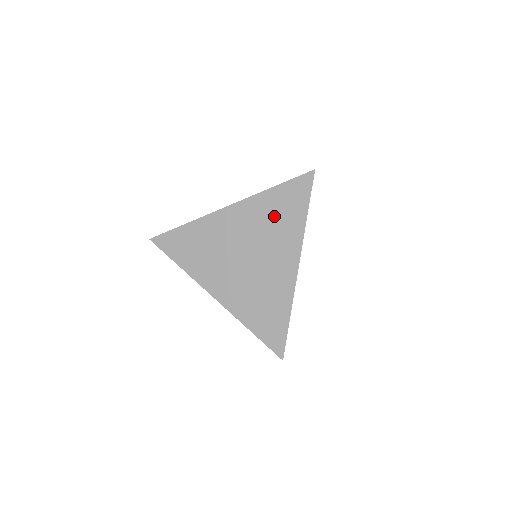
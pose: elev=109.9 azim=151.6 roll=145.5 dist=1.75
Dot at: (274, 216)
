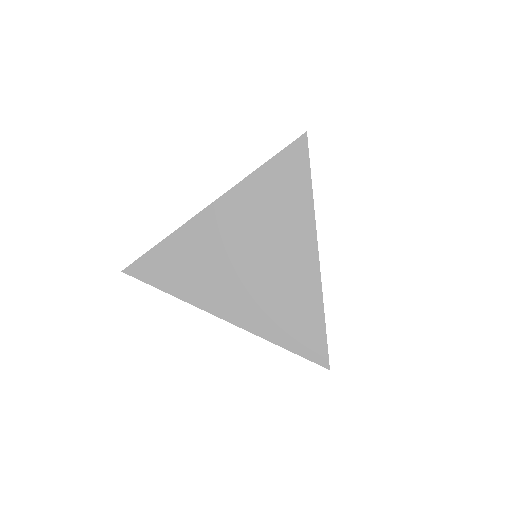
Dot at: (272, 201)
